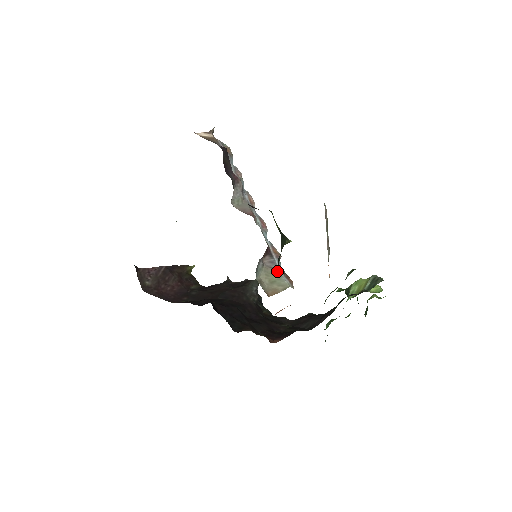
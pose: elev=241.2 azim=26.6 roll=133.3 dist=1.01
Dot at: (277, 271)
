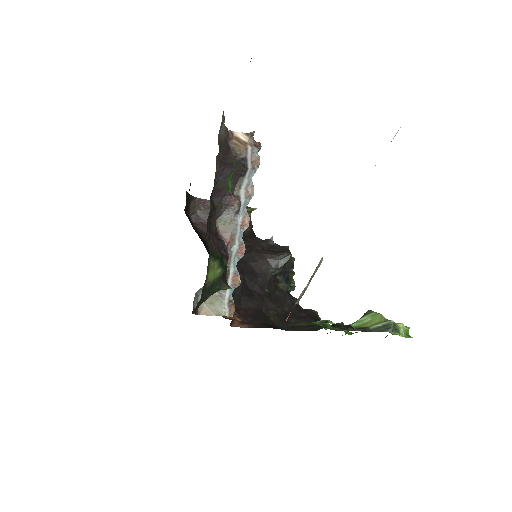
Dot at: (222, 298)
